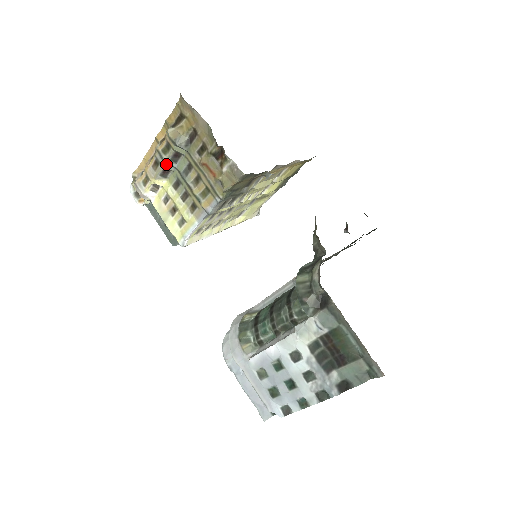
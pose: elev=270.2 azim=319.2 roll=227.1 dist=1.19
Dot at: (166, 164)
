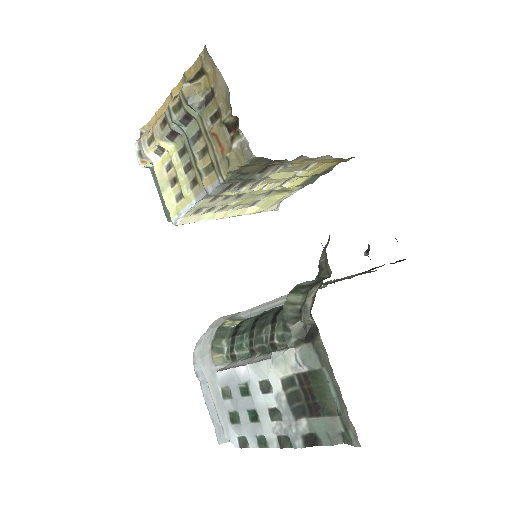
Dot at: (174, 125)
